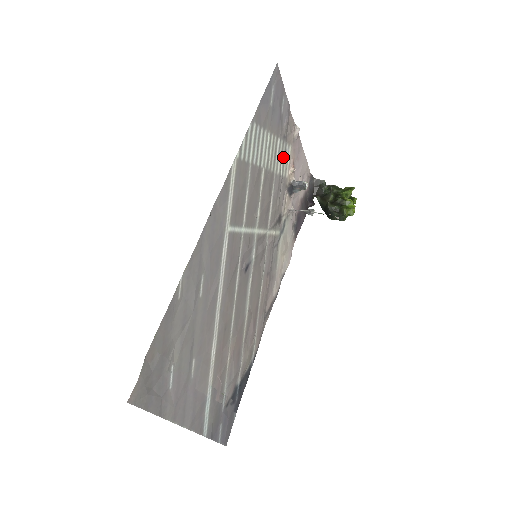
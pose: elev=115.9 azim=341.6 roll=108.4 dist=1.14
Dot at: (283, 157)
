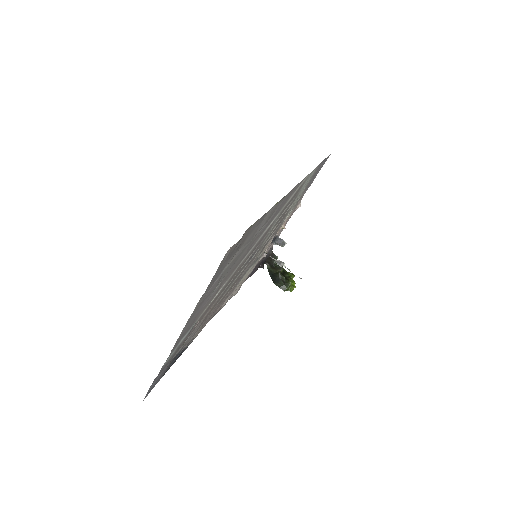
Dot at: occluded
